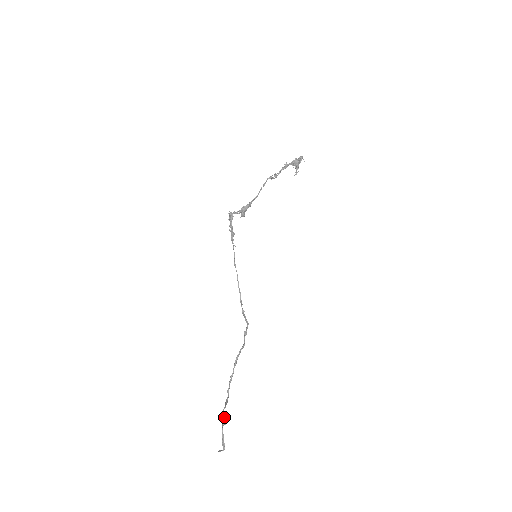
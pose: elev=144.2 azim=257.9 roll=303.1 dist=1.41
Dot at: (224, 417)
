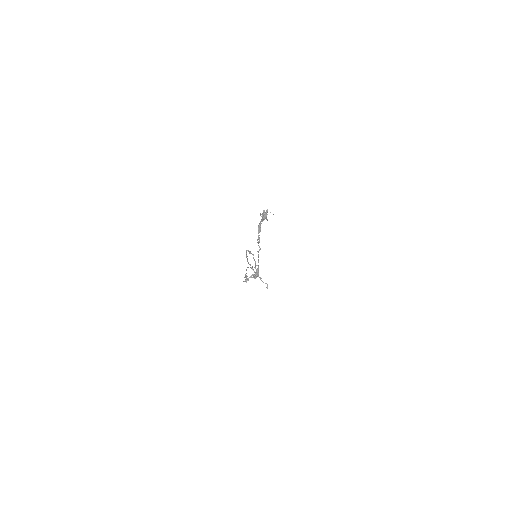
Dot at: (259, 277)
